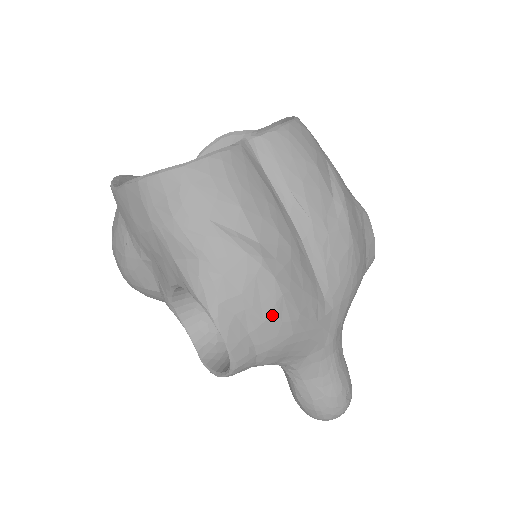
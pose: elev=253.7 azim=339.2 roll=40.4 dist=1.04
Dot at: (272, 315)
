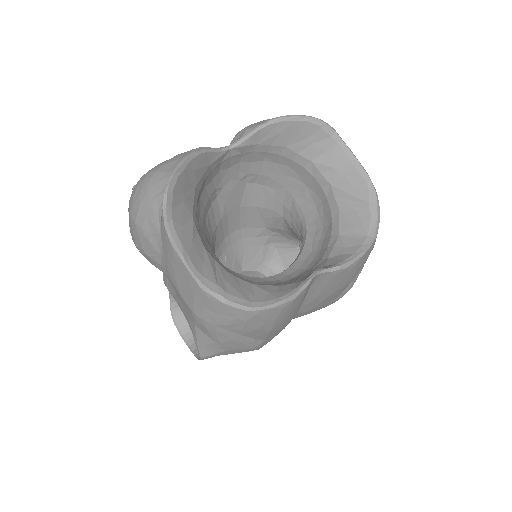
Dot at: occluded
